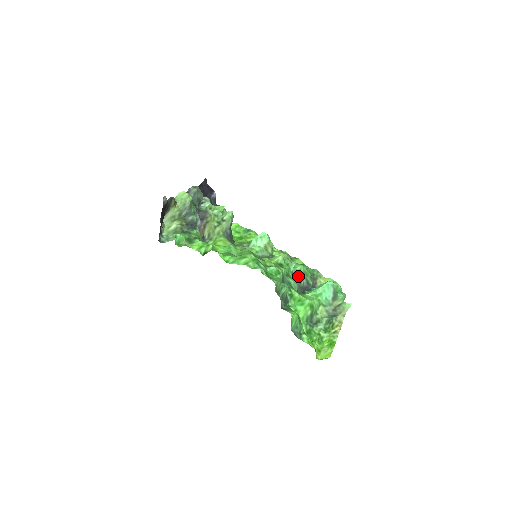
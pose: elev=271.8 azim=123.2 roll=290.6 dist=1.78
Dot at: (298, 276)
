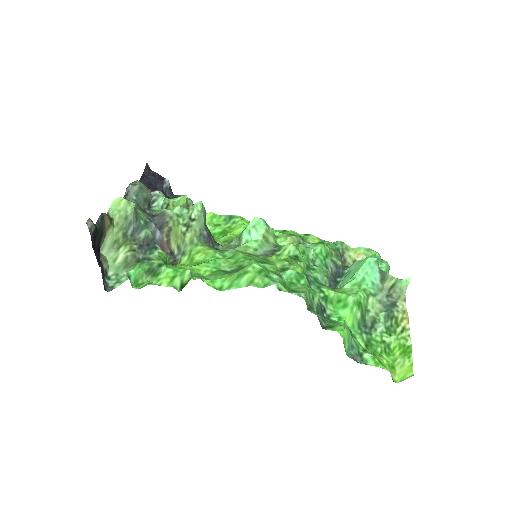
Dot at: (321, 262)
